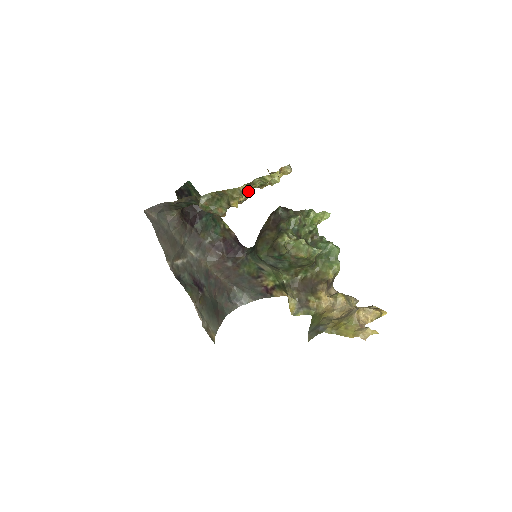
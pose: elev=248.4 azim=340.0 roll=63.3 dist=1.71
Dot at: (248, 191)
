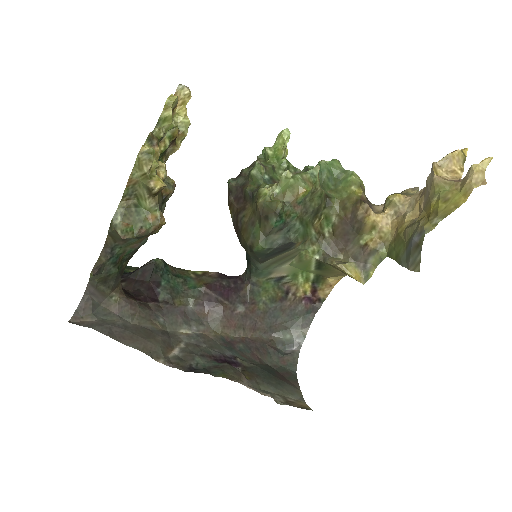
Dot at: (158, 151)
